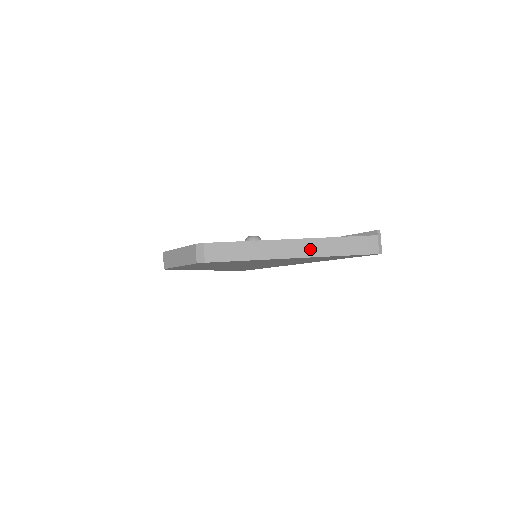
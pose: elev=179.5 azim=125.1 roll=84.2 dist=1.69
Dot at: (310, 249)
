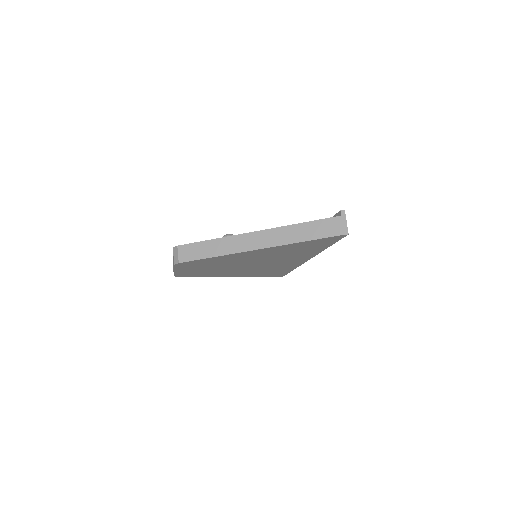
Dot at: (272, 239)
